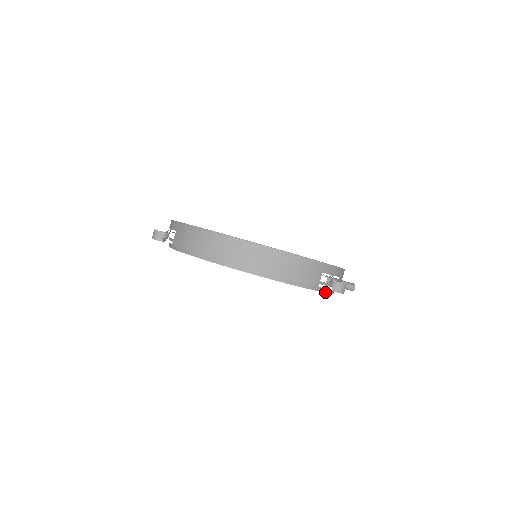
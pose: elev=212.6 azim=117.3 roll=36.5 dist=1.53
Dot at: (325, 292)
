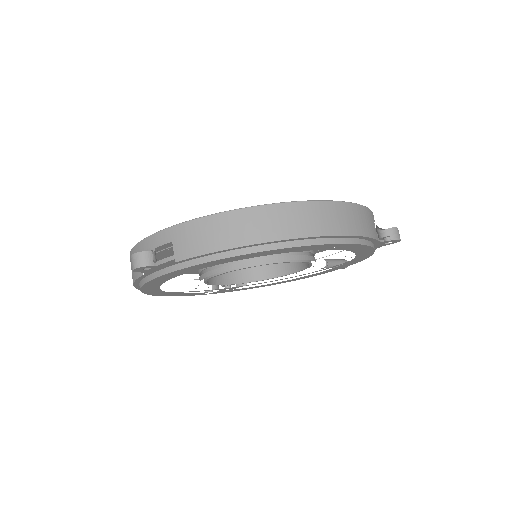
Dot at: (374, 251)
